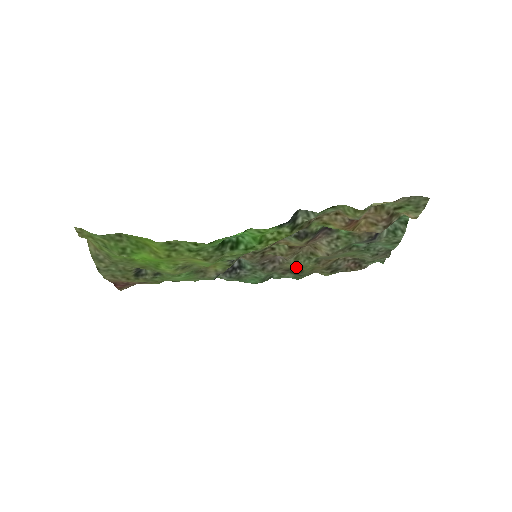
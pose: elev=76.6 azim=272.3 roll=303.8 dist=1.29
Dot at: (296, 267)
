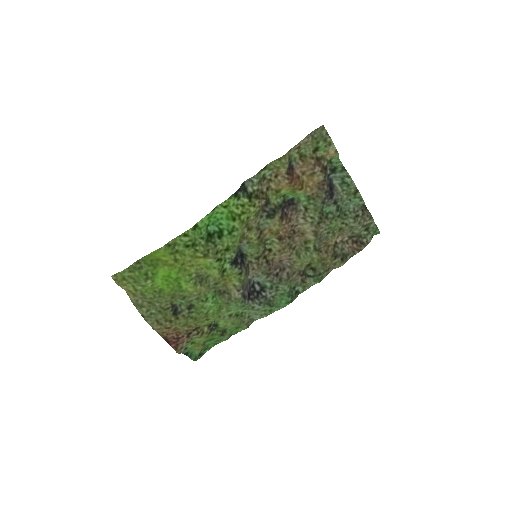
Dot at: (307, 267)
